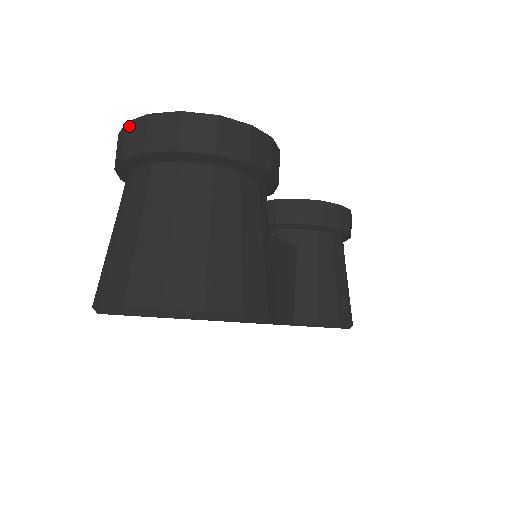
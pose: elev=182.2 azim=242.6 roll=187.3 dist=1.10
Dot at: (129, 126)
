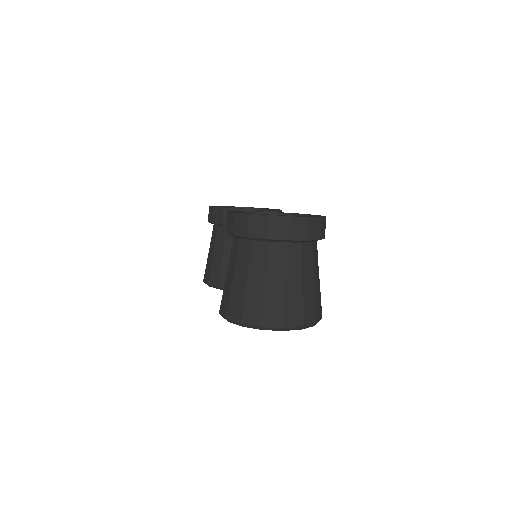
Dot at: (273, 219)
